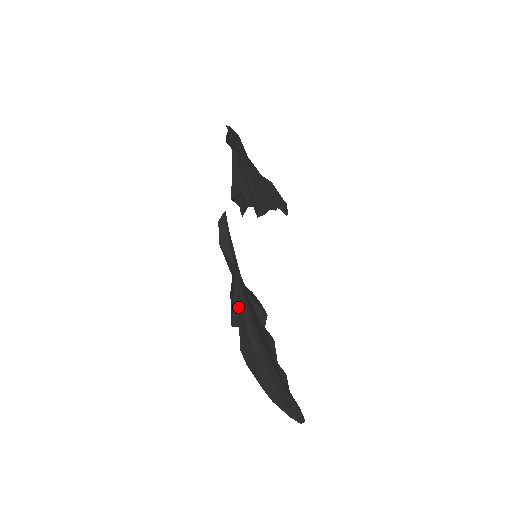
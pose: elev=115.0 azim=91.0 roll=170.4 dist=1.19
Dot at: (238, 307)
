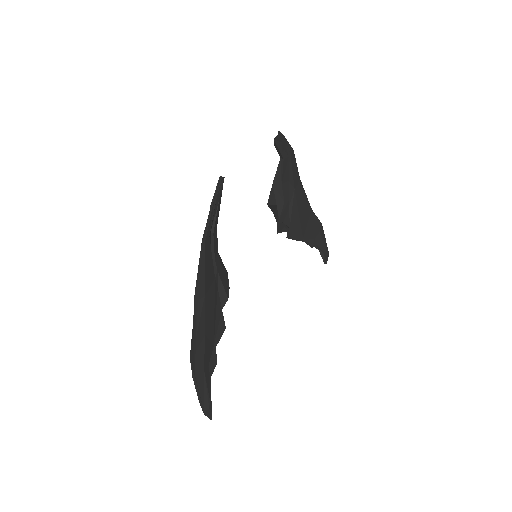
Dot at: occluded
